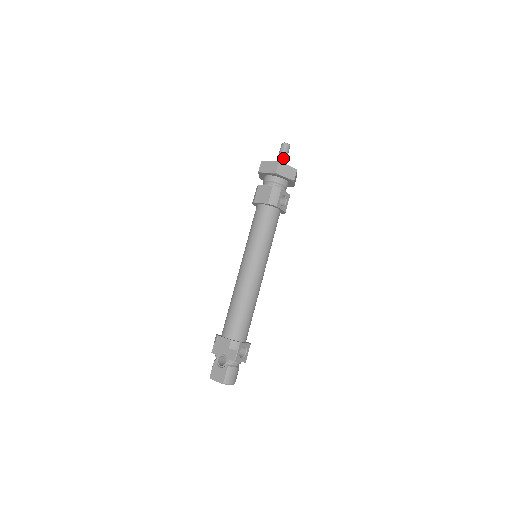
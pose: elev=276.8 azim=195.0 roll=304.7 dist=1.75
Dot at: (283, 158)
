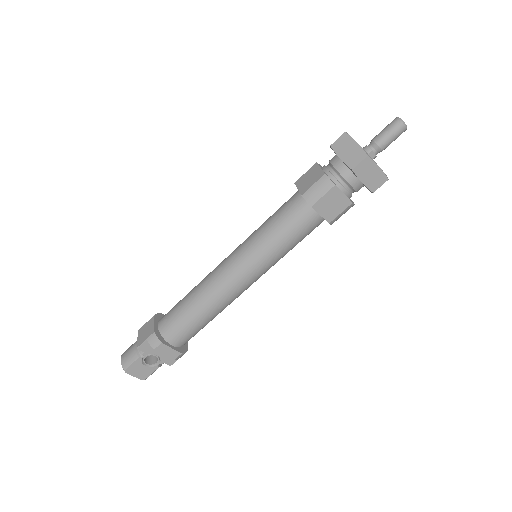
Dot at: (385, 148)
